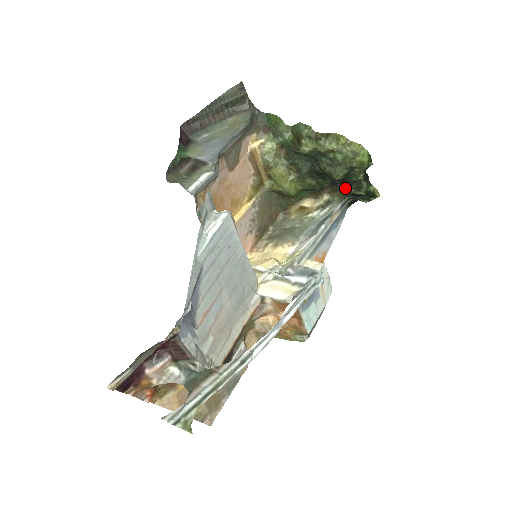
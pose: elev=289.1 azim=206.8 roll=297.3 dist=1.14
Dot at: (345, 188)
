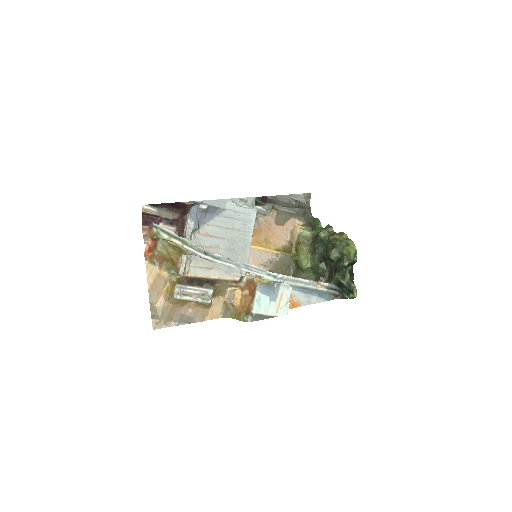
Dot at: (336, 274)
